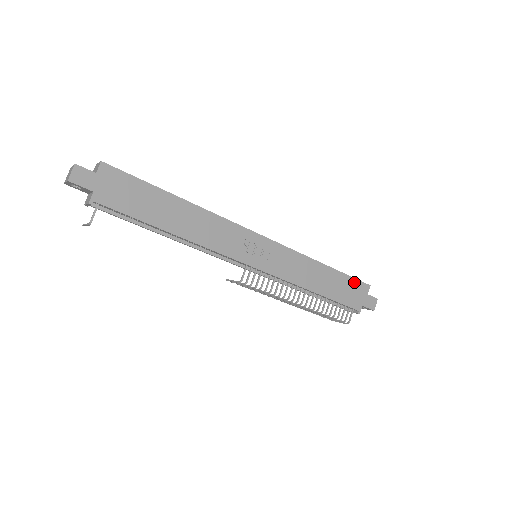
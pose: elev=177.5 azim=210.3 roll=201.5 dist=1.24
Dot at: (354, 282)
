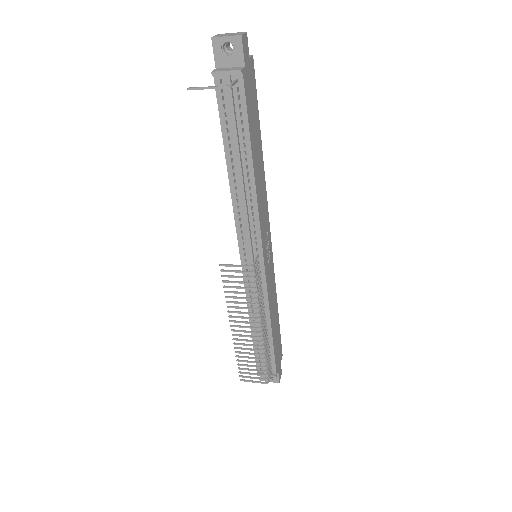
Dot at: (280, 342)
